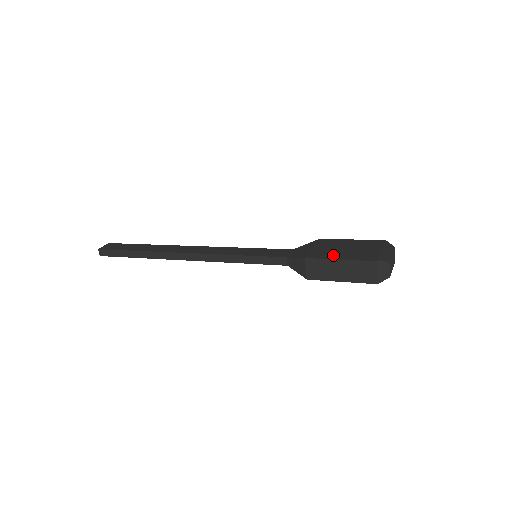
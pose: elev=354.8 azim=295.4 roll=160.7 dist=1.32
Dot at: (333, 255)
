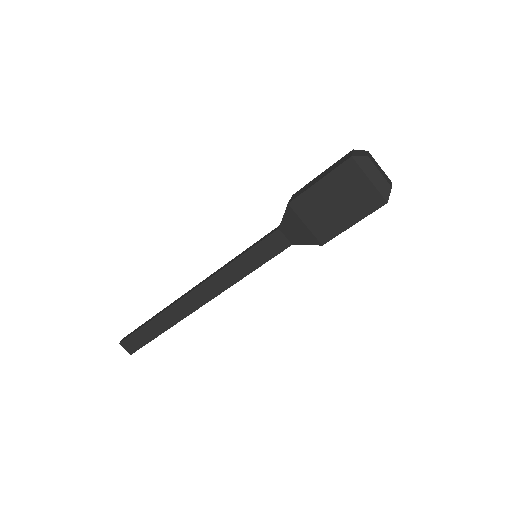
Dot at: occluded
